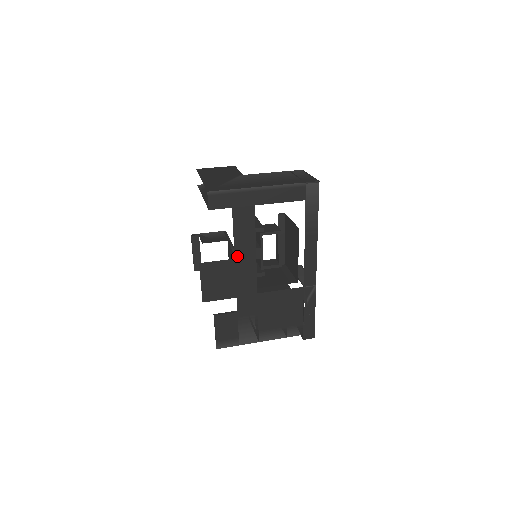
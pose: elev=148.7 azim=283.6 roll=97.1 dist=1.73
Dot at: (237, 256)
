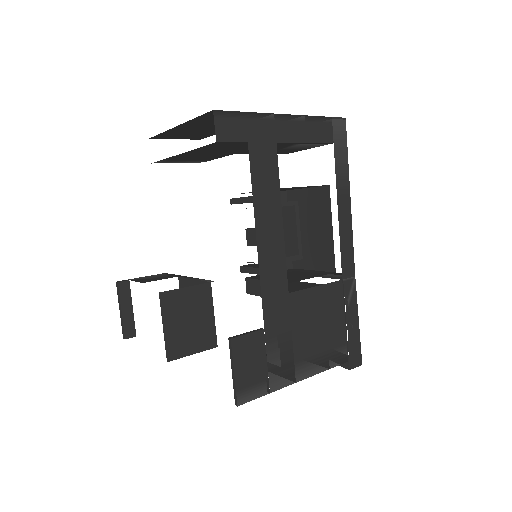
Dot at: (258, 226)
